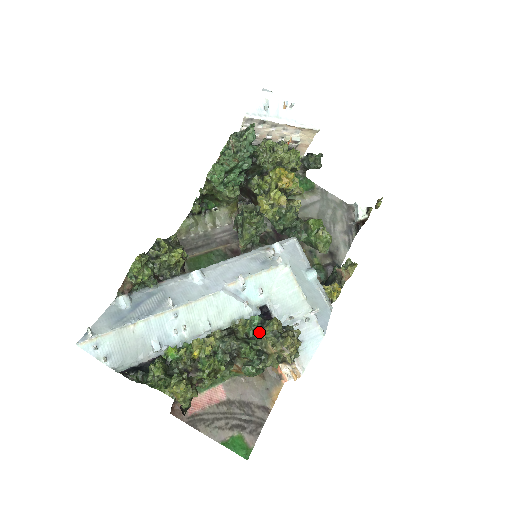
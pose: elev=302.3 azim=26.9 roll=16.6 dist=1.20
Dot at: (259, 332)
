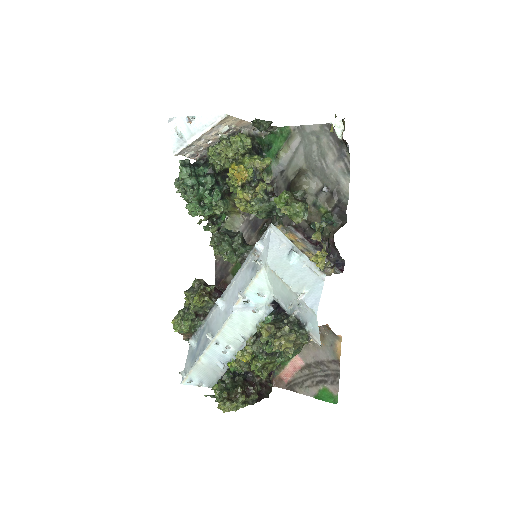
Dot at: occluded
